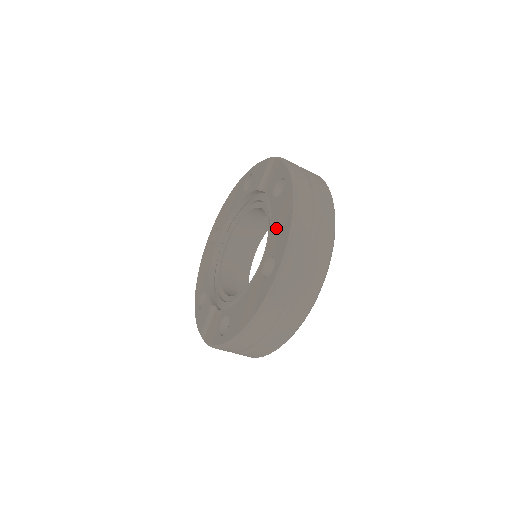
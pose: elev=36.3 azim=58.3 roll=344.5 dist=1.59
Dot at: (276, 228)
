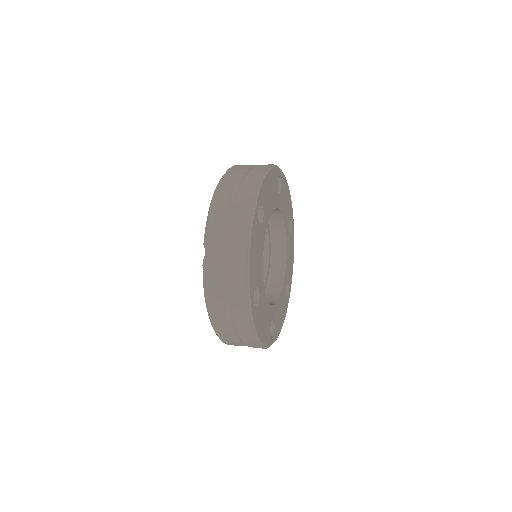
Dot at: occluded
